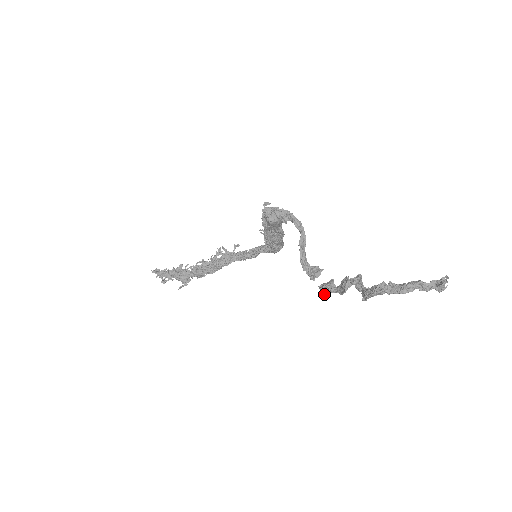
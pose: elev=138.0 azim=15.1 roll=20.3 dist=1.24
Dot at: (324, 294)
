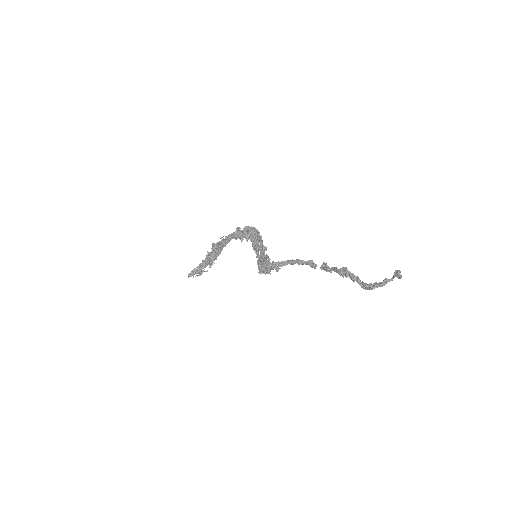
Dot at: occluded
